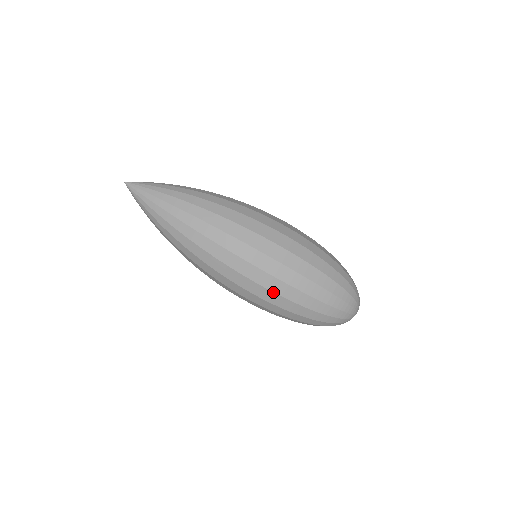
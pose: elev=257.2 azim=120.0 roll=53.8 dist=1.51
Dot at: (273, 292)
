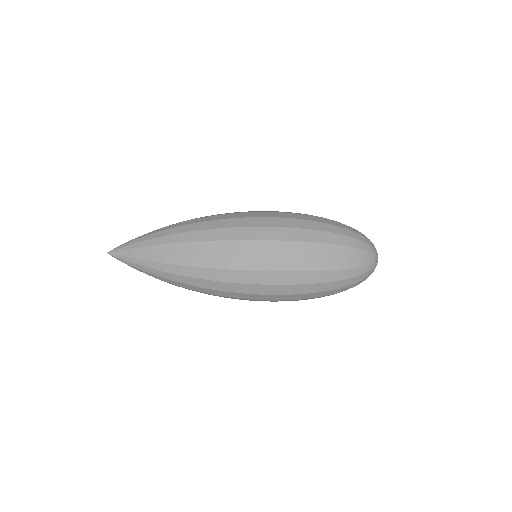
Dot at: (285, 256)
